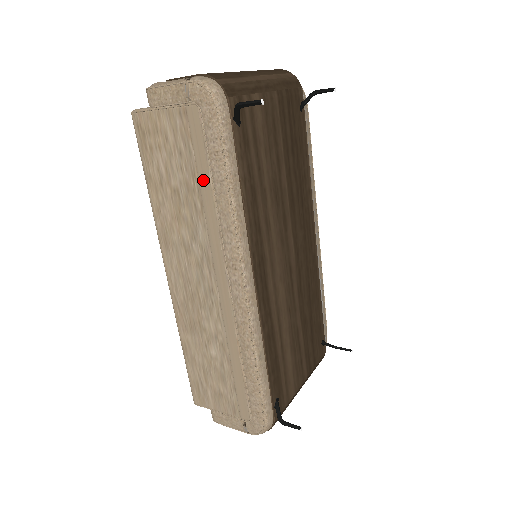
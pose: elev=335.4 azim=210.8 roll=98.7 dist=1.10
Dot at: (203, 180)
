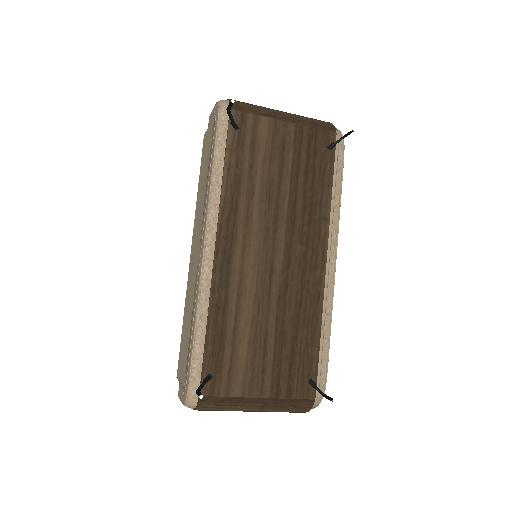
Dot at: (209, 168)
